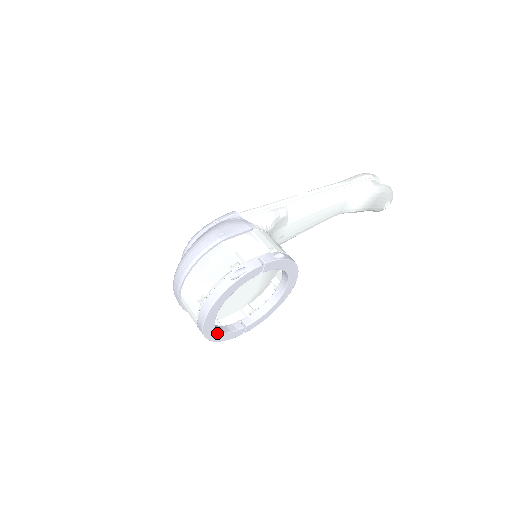
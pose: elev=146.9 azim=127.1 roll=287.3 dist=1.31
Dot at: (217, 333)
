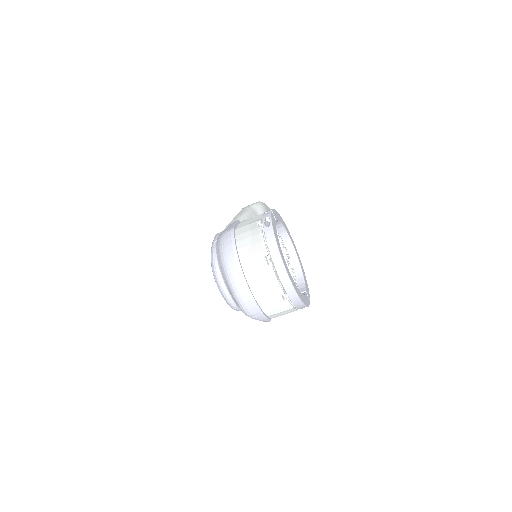
Dot at: (299, 293)
